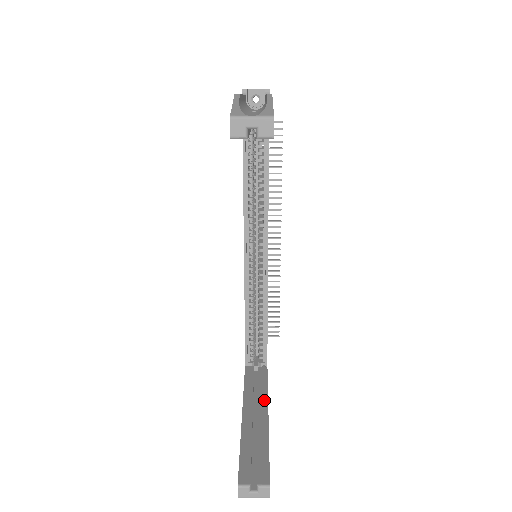
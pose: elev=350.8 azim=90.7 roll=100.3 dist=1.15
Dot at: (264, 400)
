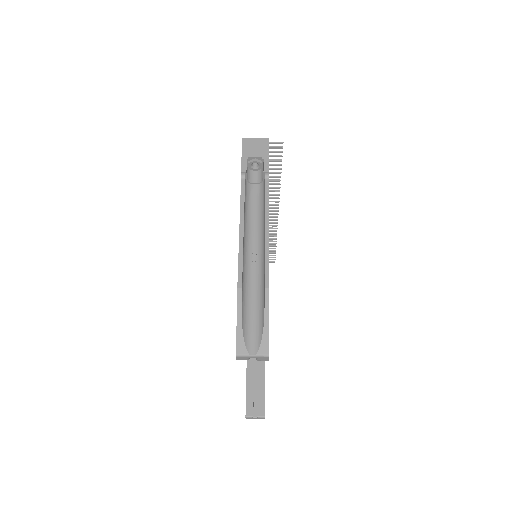
Dot at: occluded
